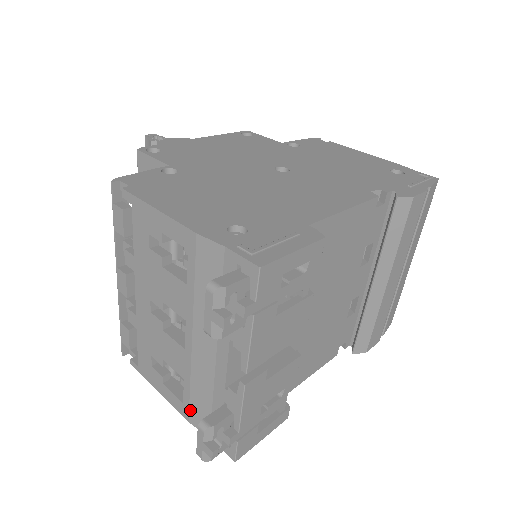
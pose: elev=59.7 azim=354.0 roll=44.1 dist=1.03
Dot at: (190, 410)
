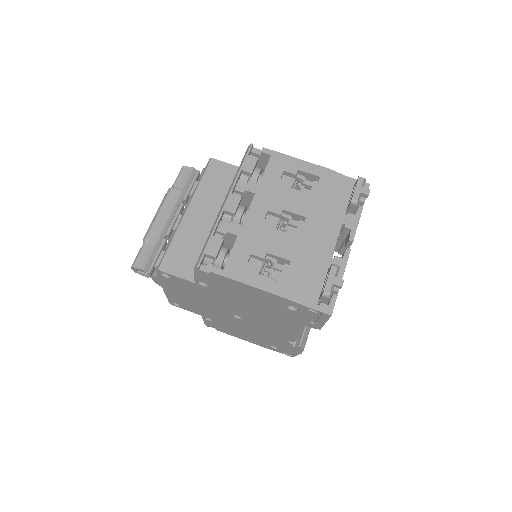
Dot at: (291, 286)
